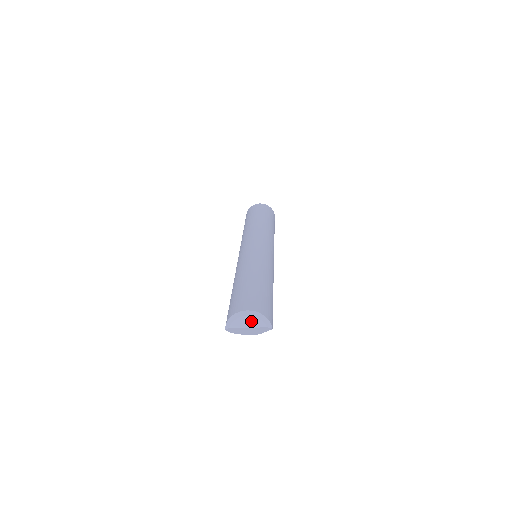
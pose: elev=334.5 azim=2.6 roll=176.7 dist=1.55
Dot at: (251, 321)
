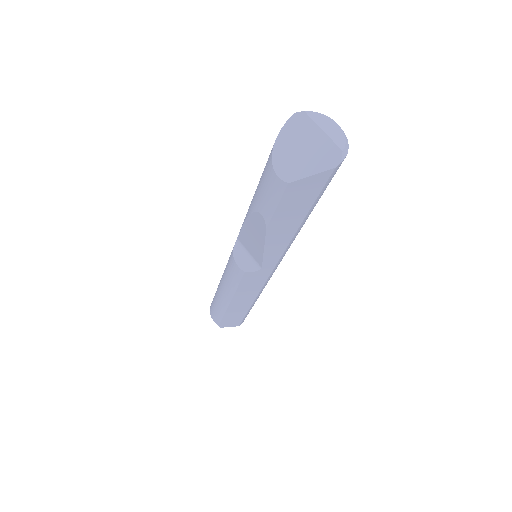
Dot at: (334, 130)
